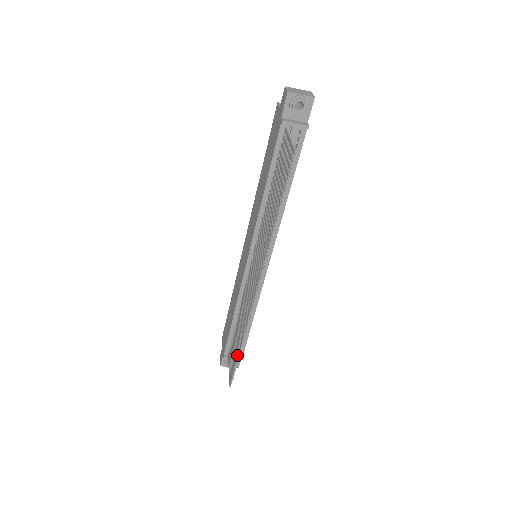
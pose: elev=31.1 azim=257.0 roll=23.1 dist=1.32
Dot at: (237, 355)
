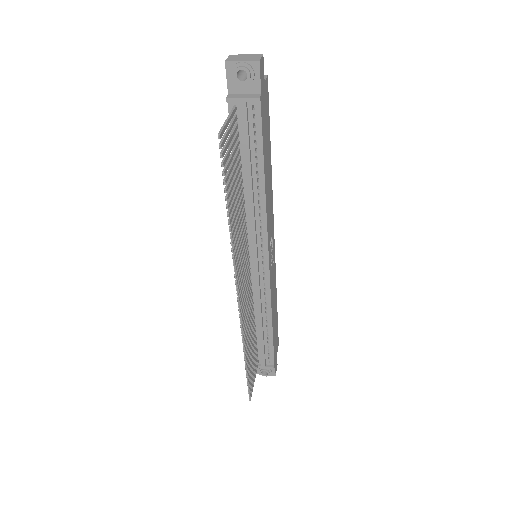
Dot at: occluded
